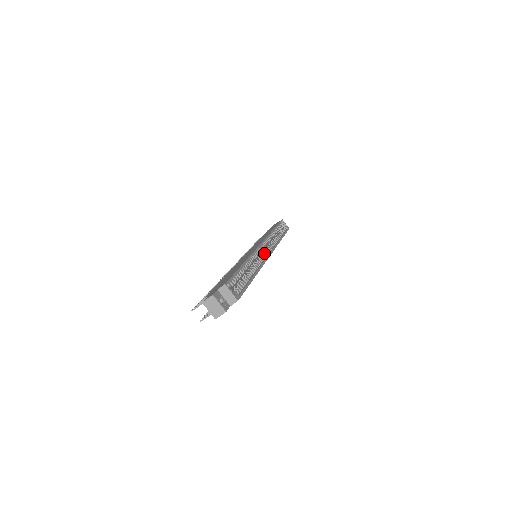
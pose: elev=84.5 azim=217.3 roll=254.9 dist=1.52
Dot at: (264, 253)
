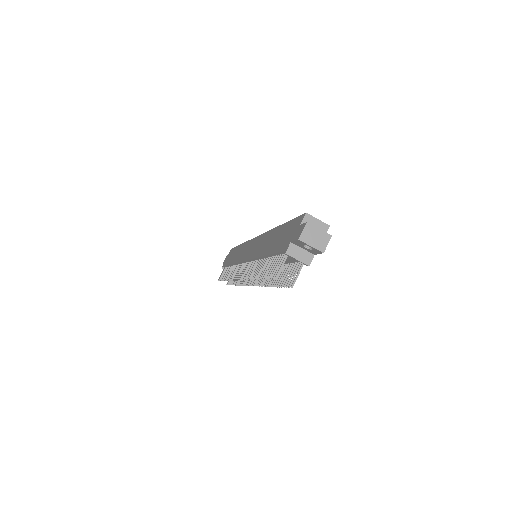
Dot at: occluded
